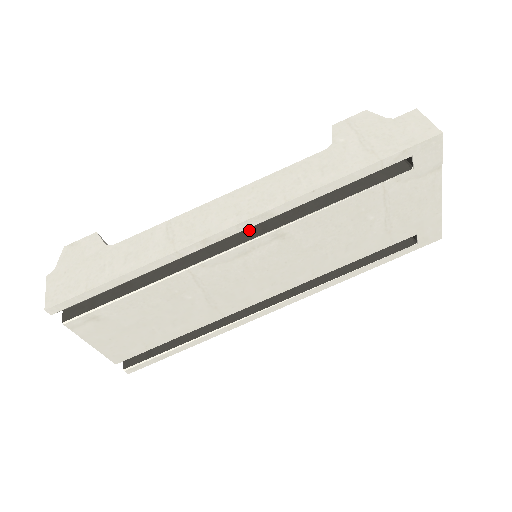
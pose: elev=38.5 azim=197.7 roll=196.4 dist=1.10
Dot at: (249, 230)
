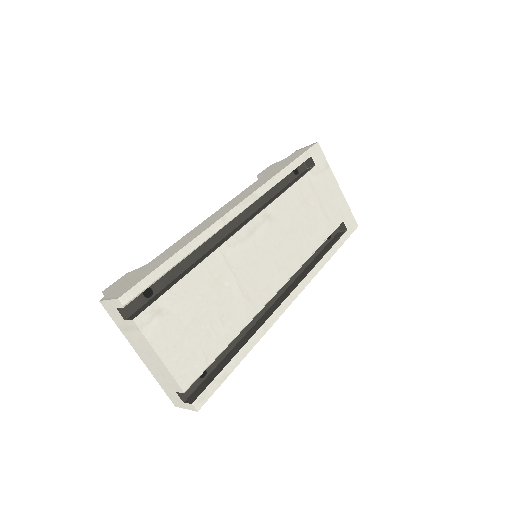
Dot at: (245, 221)
